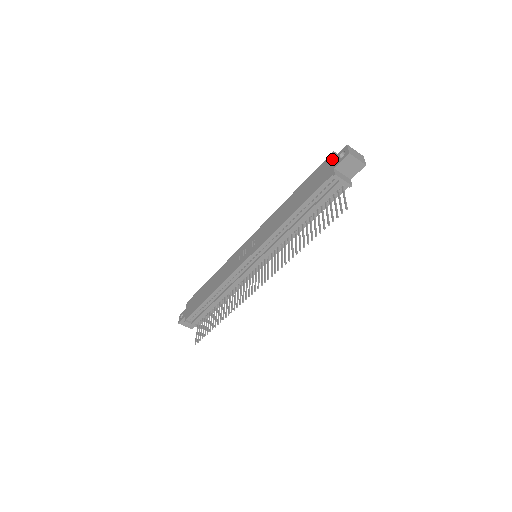
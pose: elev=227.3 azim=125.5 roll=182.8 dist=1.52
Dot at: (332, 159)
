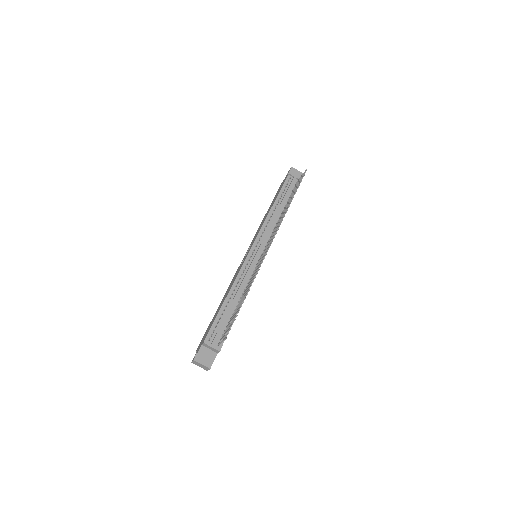
Dot at: occluded
